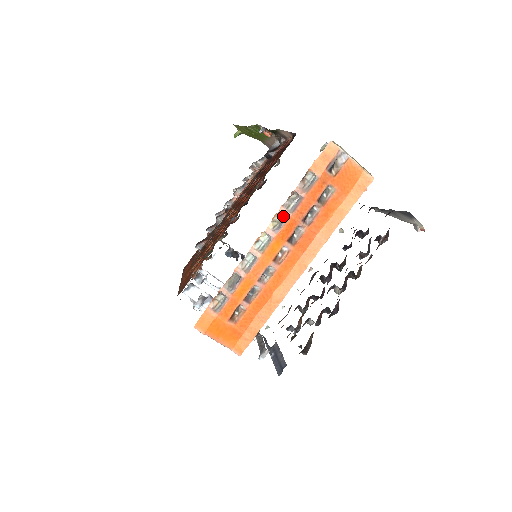
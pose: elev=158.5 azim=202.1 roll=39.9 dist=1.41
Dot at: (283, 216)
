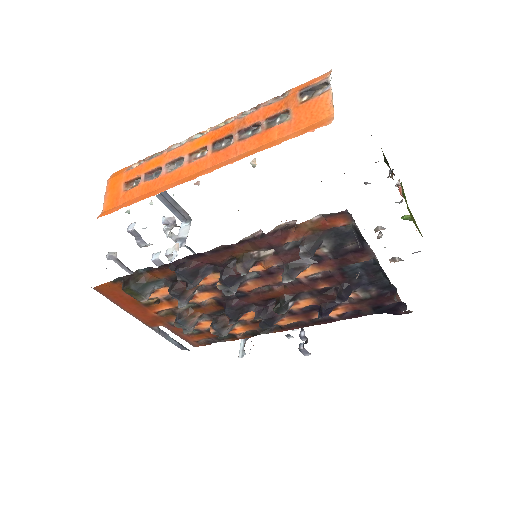
Dot at: occluded
